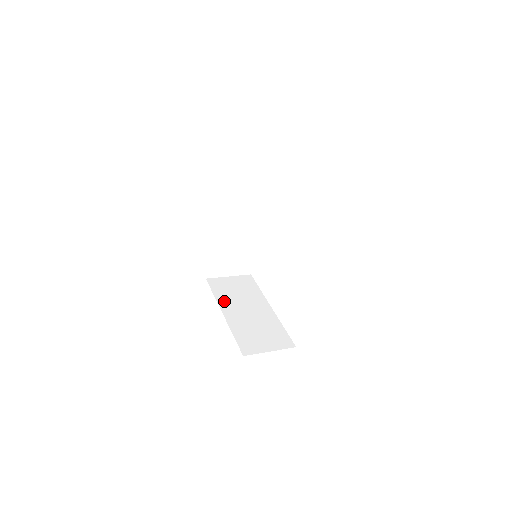
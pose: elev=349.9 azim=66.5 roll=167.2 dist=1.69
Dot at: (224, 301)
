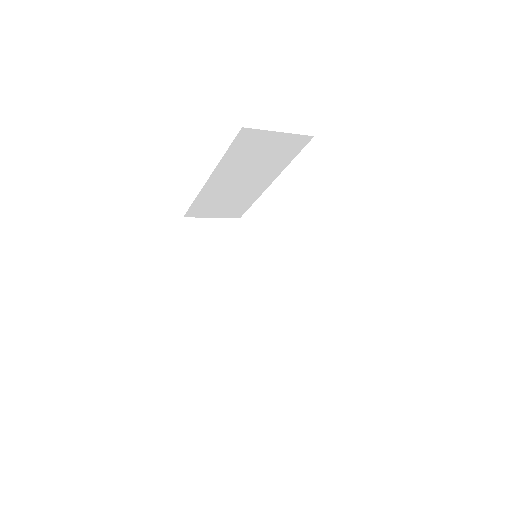
Dot at: occluded
